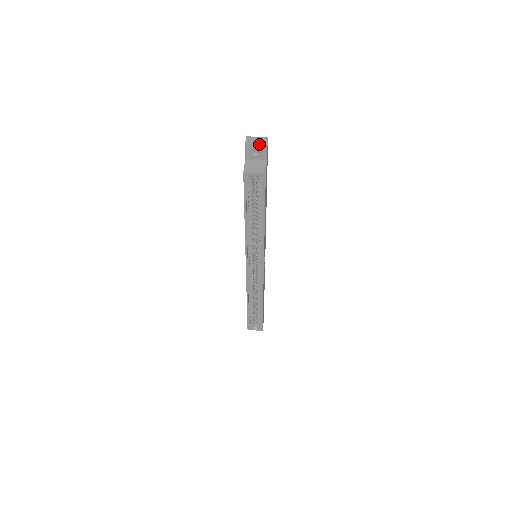
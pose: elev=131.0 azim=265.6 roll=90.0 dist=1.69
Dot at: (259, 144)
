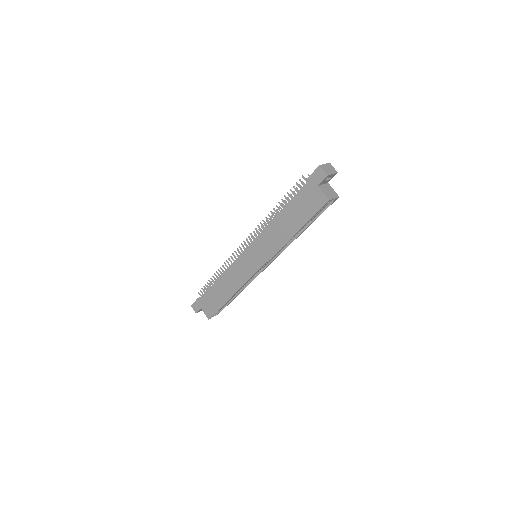
Dot at: (333, 172)
